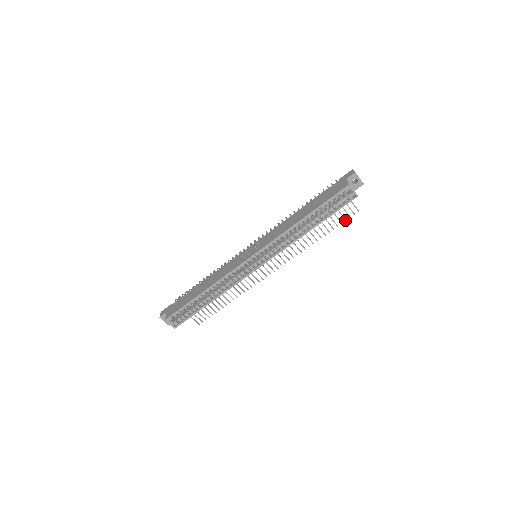
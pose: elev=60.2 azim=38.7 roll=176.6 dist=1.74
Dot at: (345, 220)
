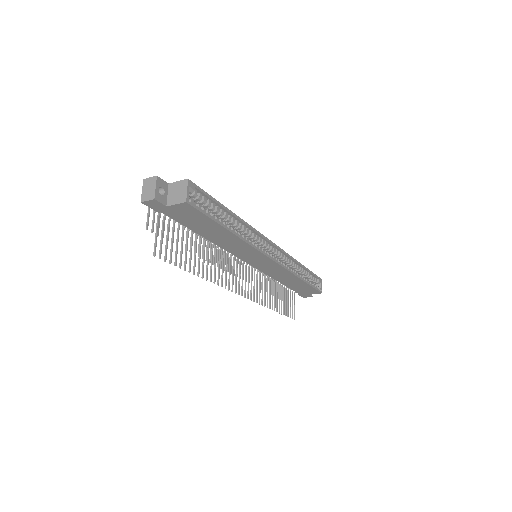
Dot at: (288, 316)
